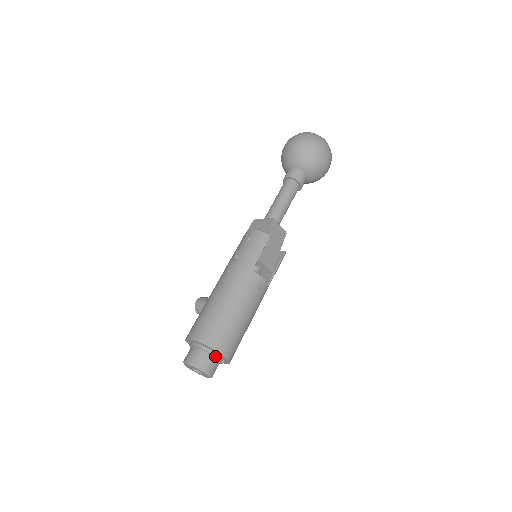
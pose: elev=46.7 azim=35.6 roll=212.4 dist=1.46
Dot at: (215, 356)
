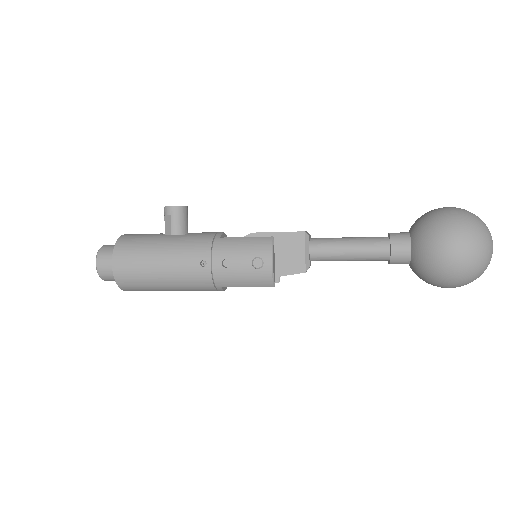
Dot at: occluded
